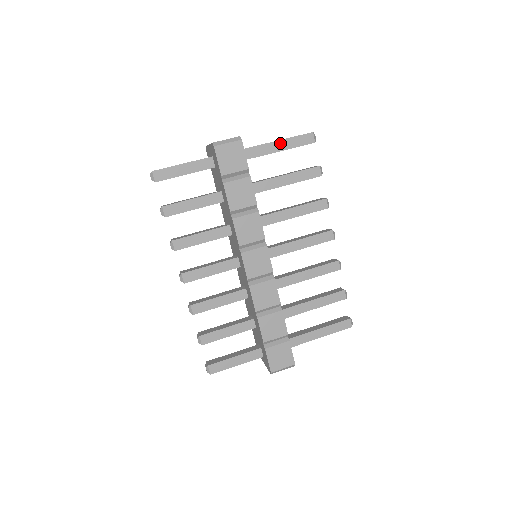
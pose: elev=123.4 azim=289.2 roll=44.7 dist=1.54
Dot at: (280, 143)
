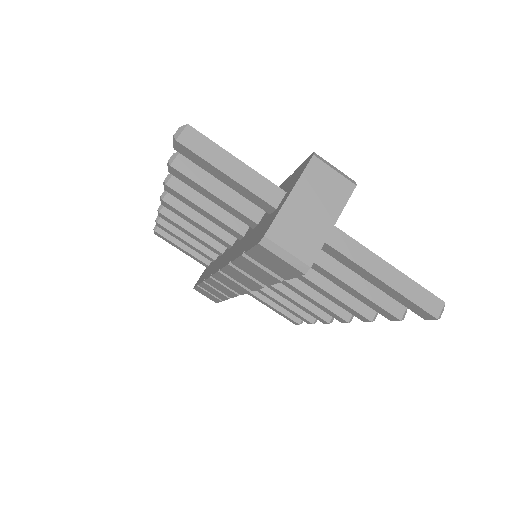
Dot at: (382, 283)
